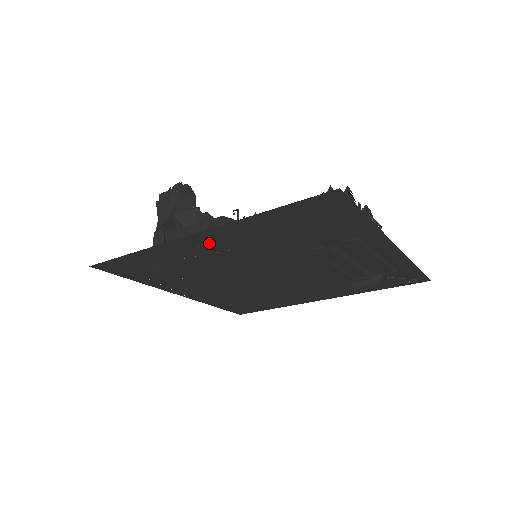
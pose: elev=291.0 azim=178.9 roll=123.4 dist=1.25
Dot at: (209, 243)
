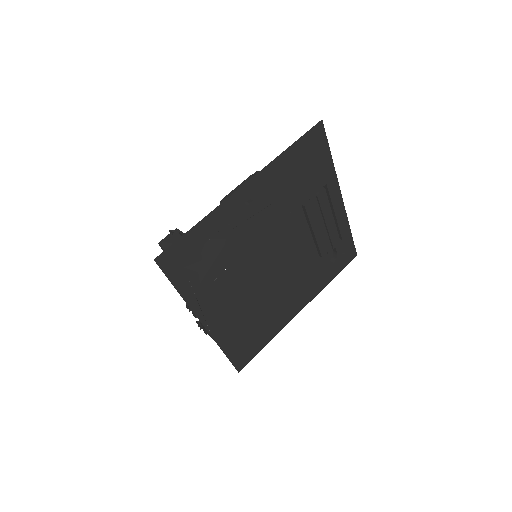
Dot at: (249, 202)
